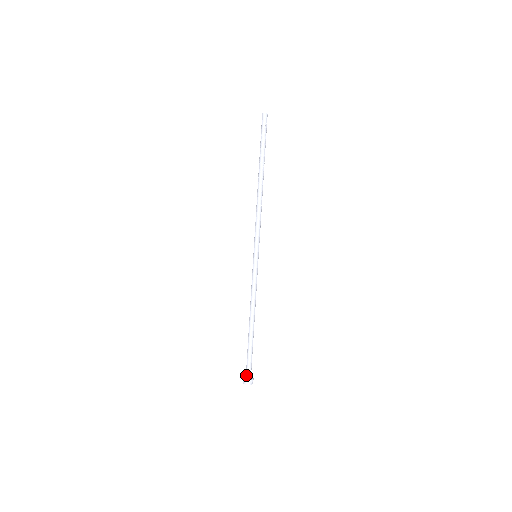
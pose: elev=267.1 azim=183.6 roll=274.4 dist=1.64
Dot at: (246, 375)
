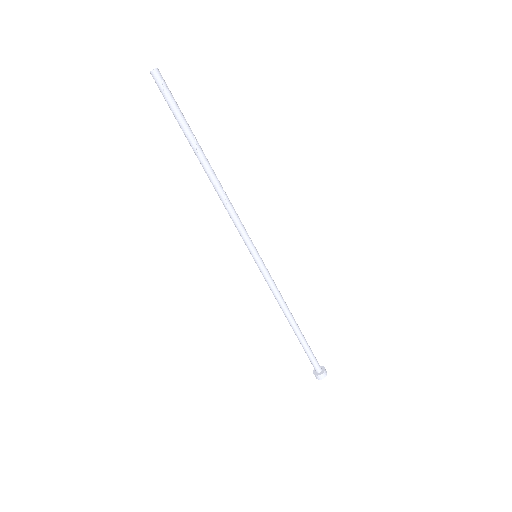
Dot at: (314, 369)
